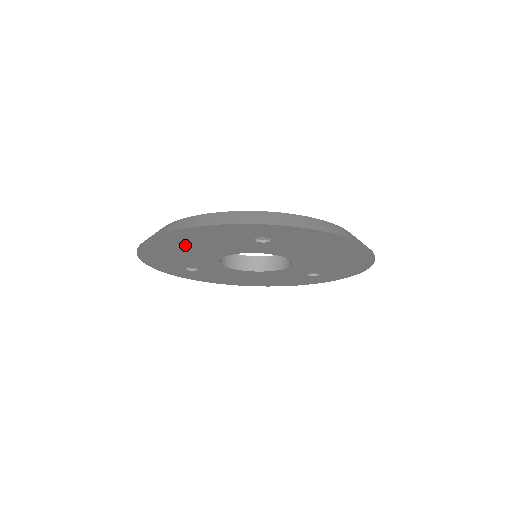
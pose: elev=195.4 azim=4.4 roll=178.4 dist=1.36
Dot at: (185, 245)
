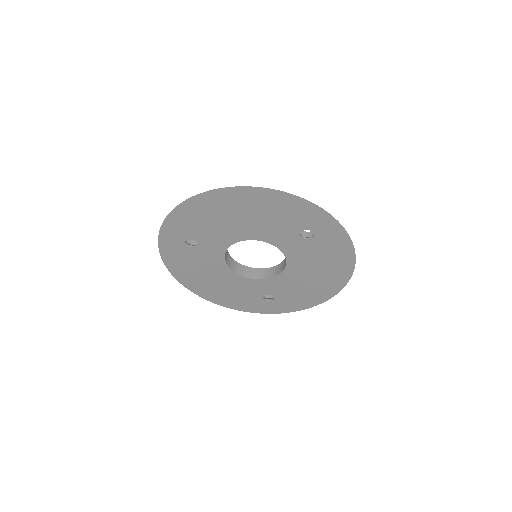
Dot at: (247, 210)
